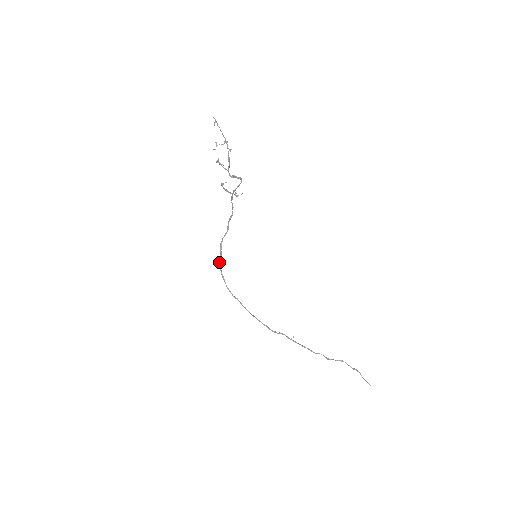
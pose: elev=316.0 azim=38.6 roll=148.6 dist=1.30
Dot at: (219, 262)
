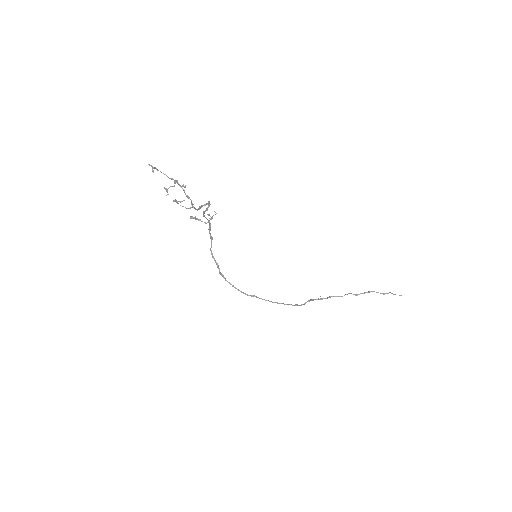
Dot at: (219, 273)
